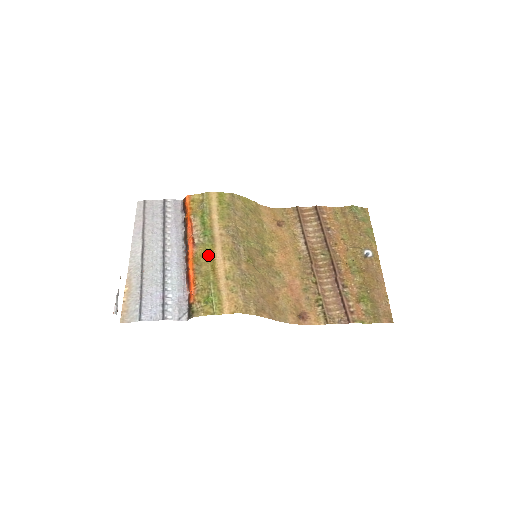
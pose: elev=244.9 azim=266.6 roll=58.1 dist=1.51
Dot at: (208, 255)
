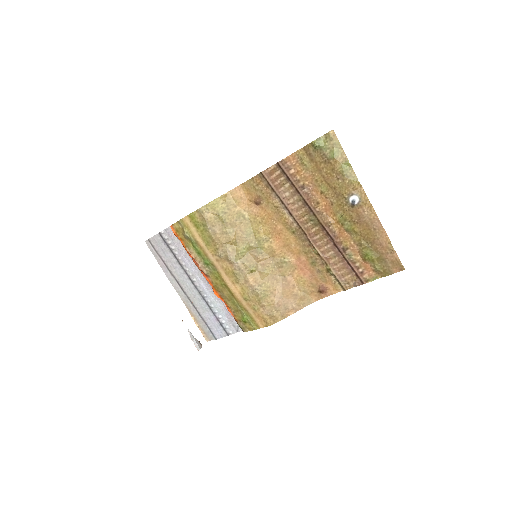
Dot at: (221, 282)
